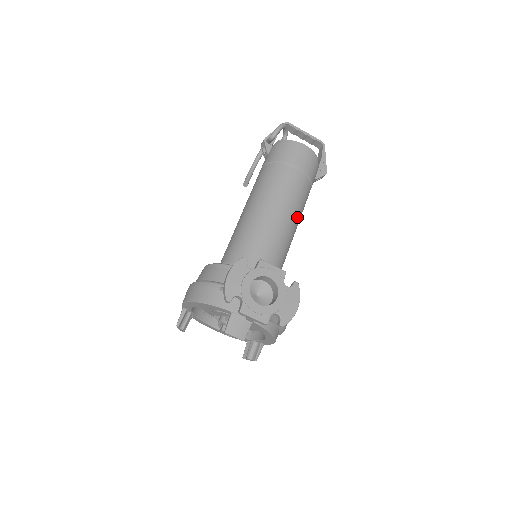
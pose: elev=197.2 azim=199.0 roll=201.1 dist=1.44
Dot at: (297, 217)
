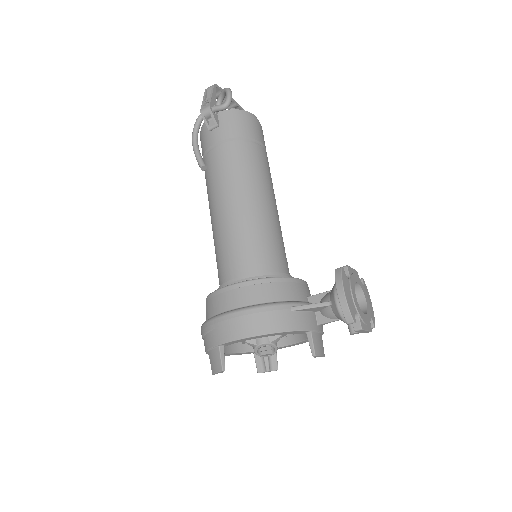
Dot at: occluded
